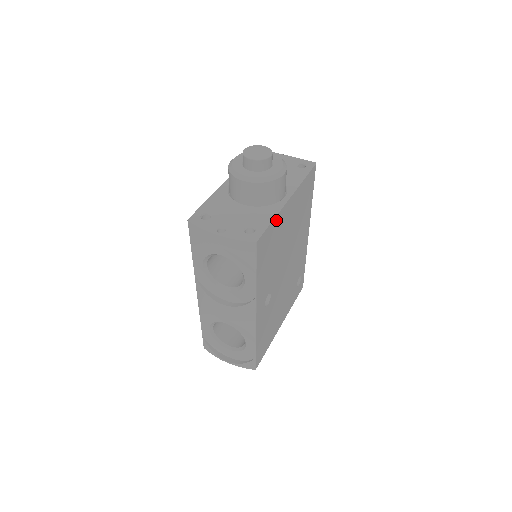
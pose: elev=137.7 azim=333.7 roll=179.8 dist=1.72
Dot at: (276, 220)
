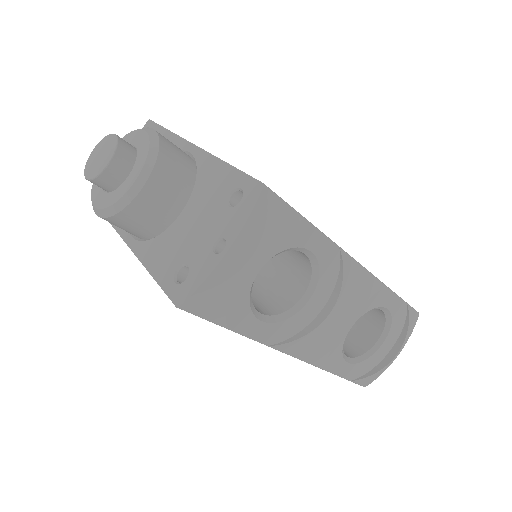
Dot at: occluded
